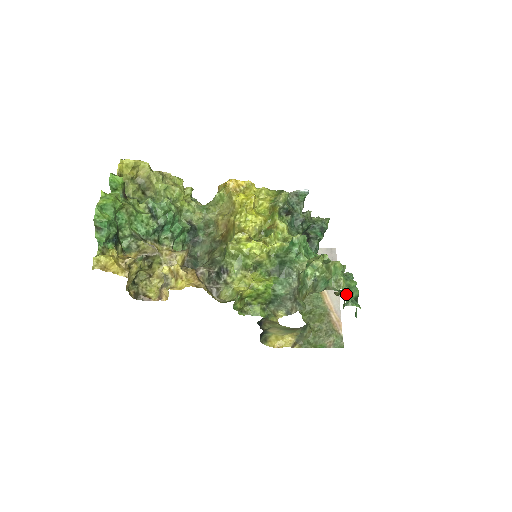
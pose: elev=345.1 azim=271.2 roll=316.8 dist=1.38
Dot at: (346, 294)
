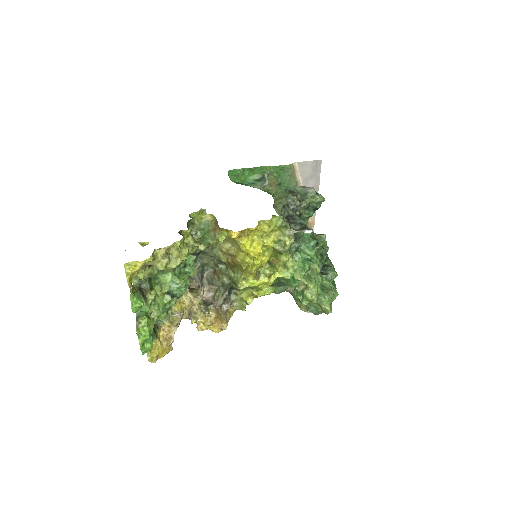
Dot at: occluded
